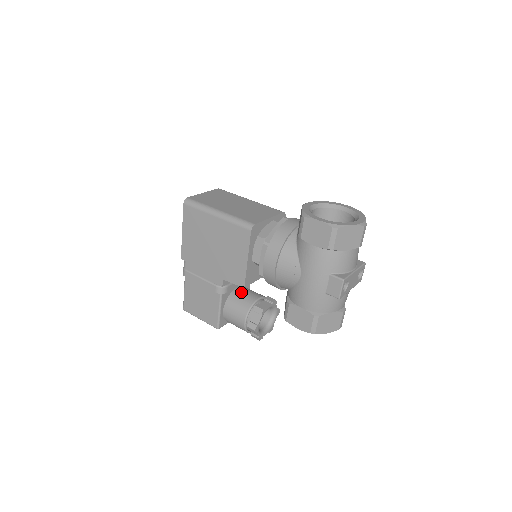
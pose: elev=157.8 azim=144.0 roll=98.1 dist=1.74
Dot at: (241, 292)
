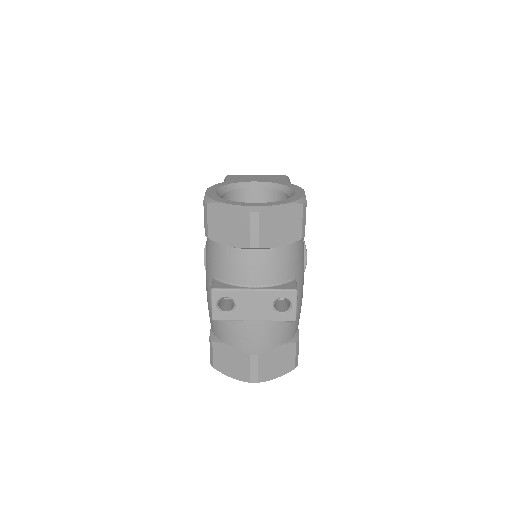
Dot at: occluded
